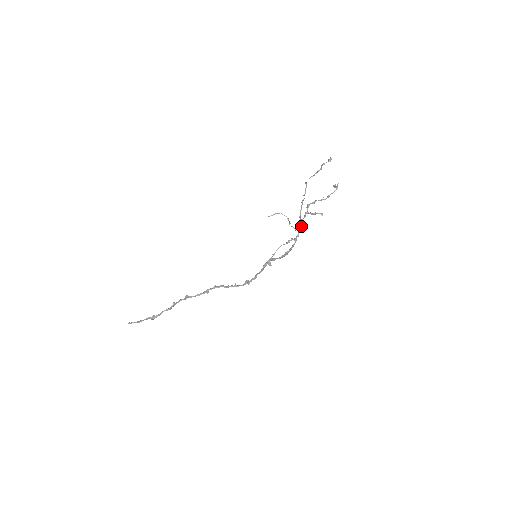
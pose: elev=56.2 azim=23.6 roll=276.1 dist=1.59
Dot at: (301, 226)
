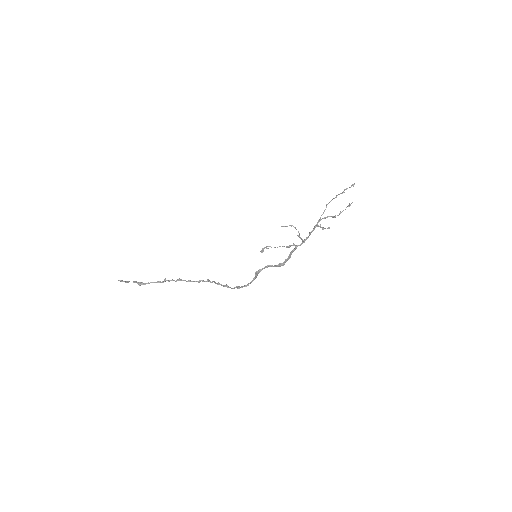
Dot at: (307, 238)
